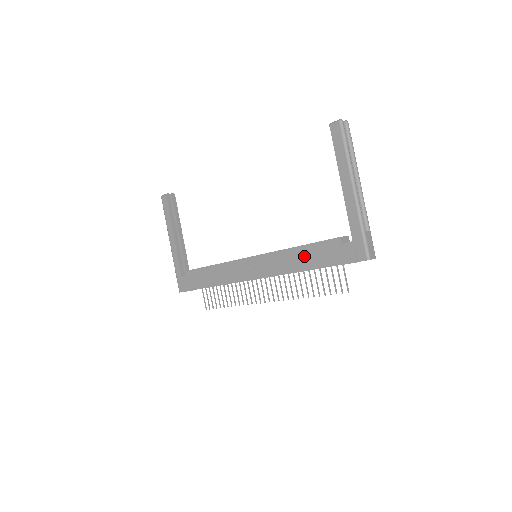
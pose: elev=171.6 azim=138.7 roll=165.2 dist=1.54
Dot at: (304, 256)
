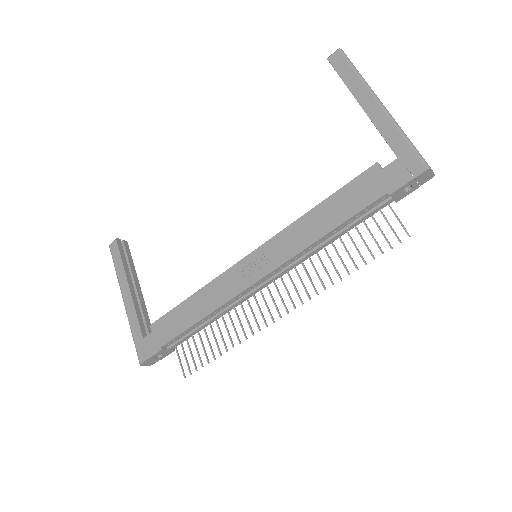
Dot at: (331, 211)
